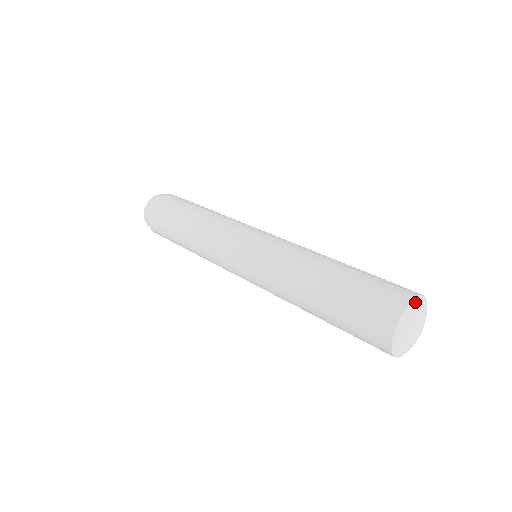
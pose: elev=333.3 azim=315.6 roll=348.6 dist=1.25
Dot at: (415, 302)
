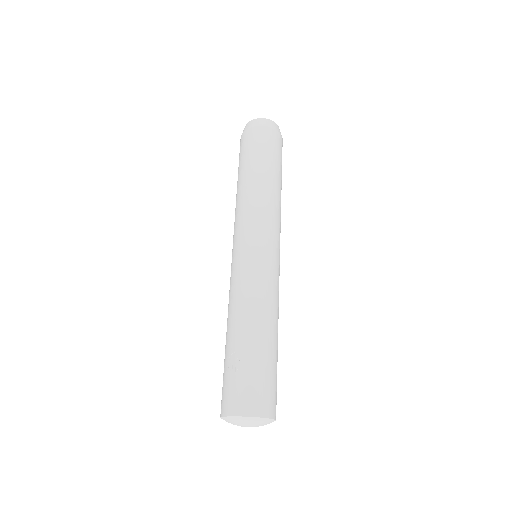
Dot at: (235, 418)
